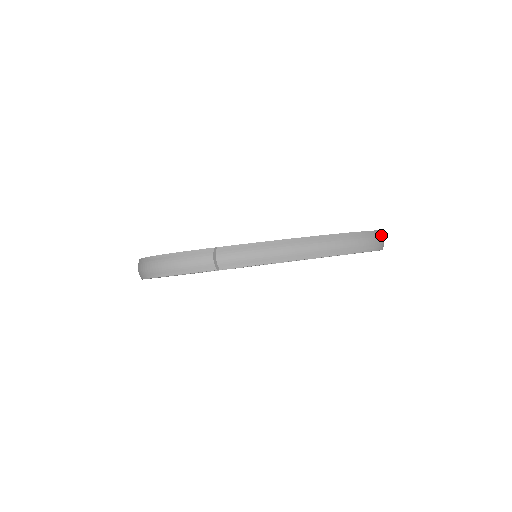
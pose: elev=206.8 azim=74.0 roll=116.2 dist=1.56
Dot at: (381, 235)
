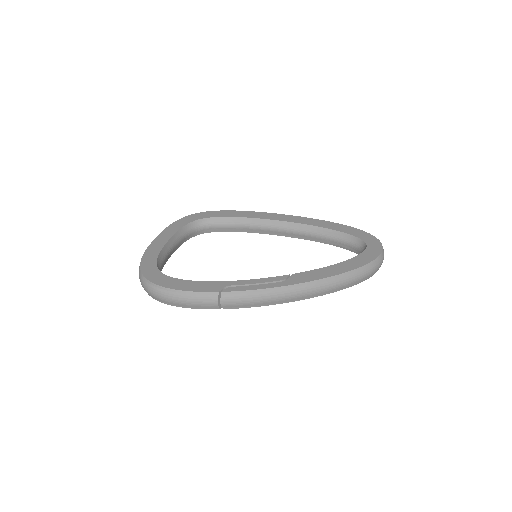
Dot at: (382, 257)
